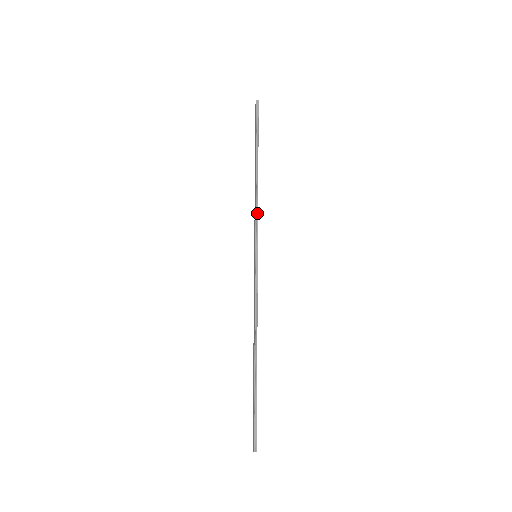
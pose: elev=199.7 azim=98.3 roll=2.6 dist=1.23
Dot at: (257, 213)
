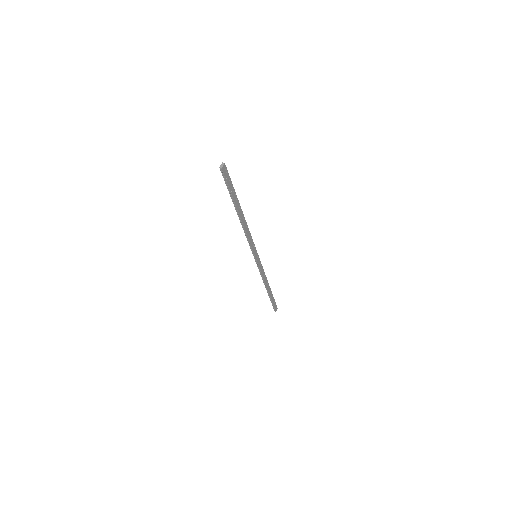
Dot at: (248, 241)
